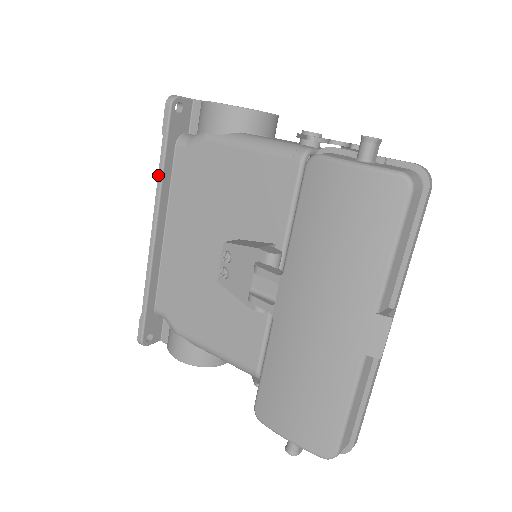
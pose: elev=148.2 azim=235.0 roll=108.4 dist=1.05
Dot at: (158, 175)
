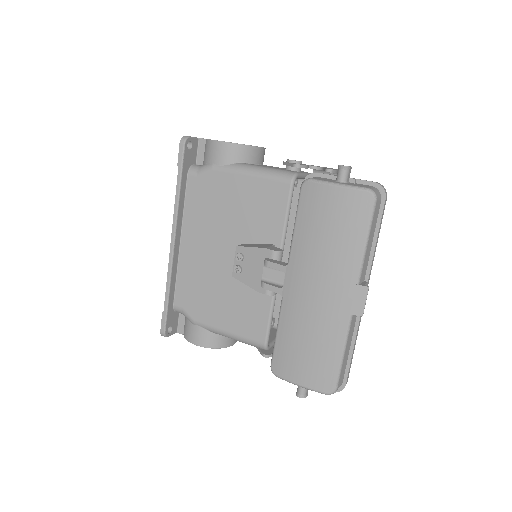
Dot at: (175, 198)
